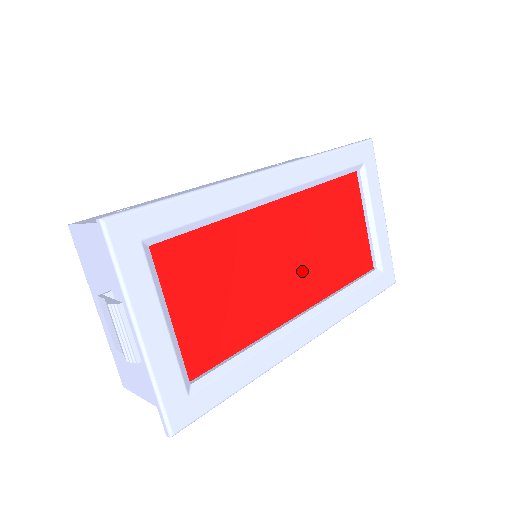
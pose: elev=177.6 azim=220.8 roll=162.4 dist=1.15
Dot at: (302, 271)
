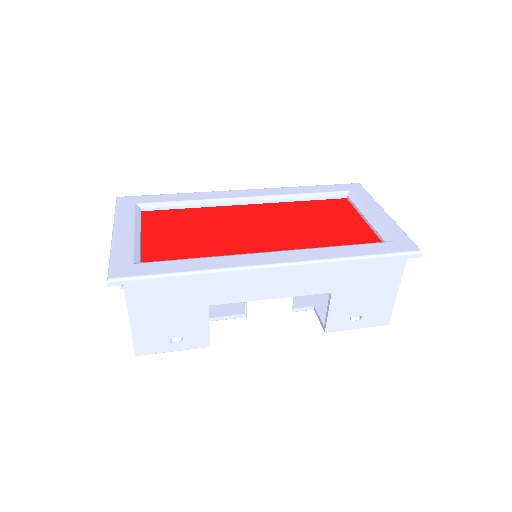
Dot at: (277, 235)
